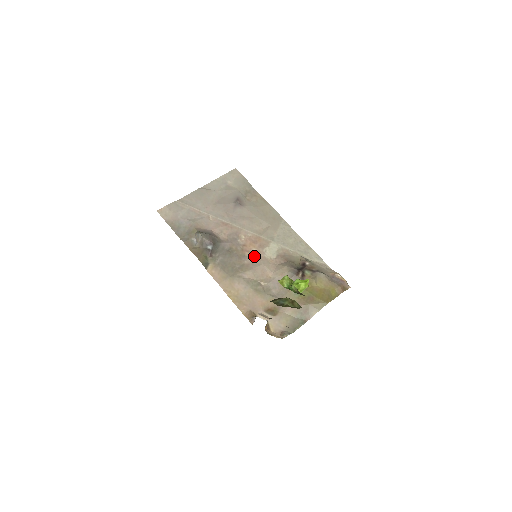
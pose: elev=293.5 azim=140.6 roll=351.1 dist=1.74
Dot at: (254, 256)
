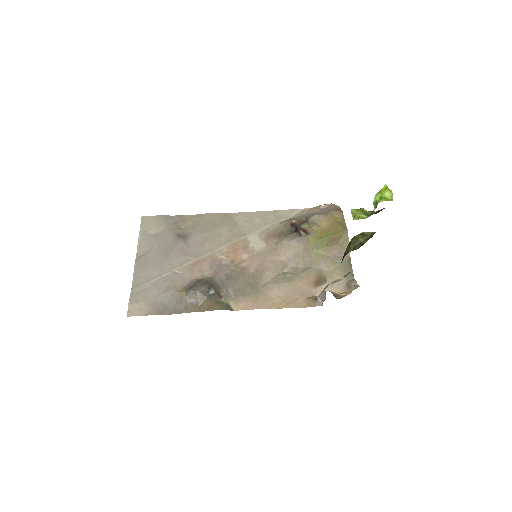
Dot at: (251, 260)
